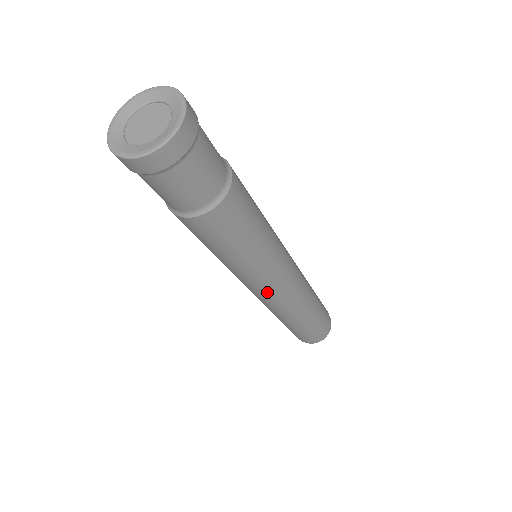
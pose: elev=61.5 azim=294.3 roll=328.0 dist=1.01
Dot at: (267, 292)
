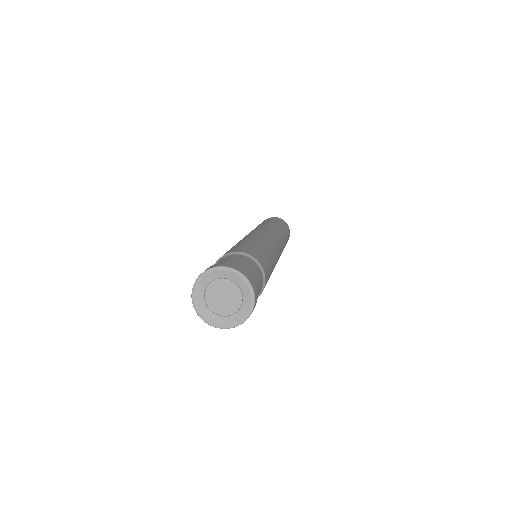
Dot at: occluded
